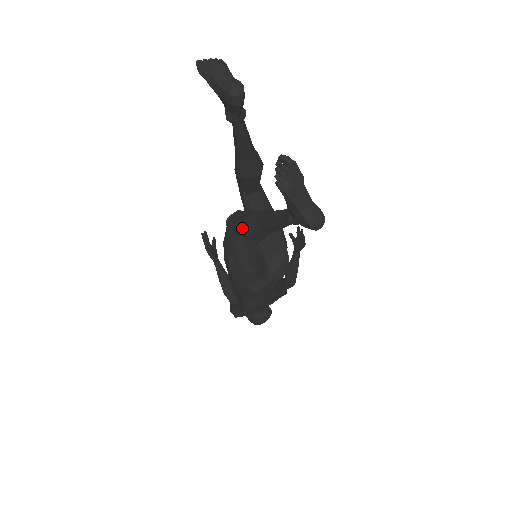
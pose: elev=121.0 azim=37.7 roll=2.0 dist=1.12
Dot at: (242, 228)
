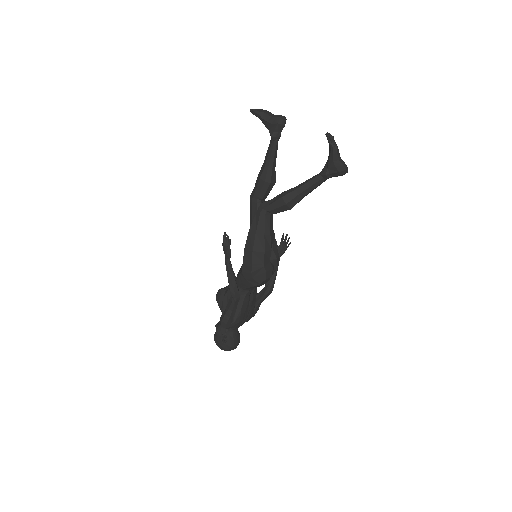
Dot at: (283, 197)
